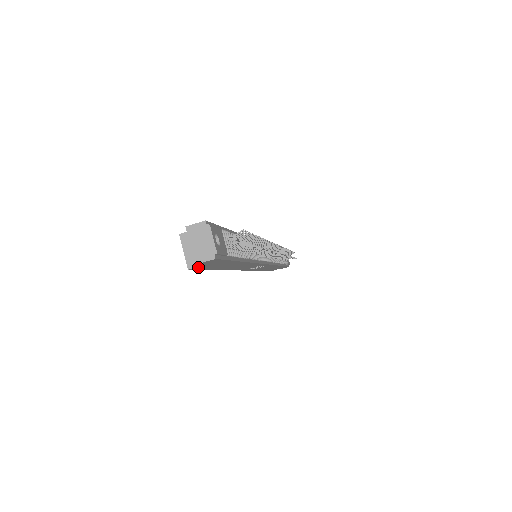
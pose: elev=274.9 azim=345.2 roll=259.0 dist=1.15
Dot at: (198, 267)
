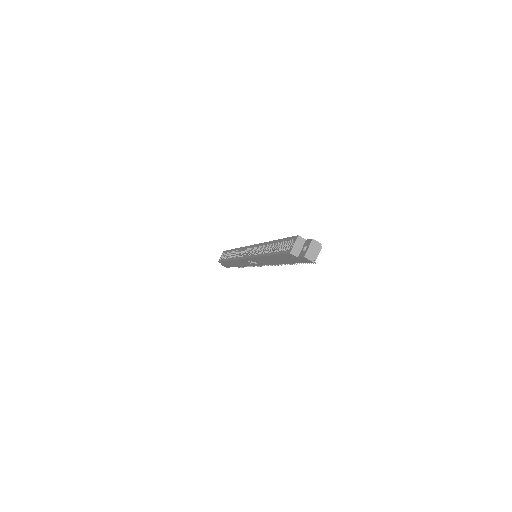
Dot at: (292, 255)
